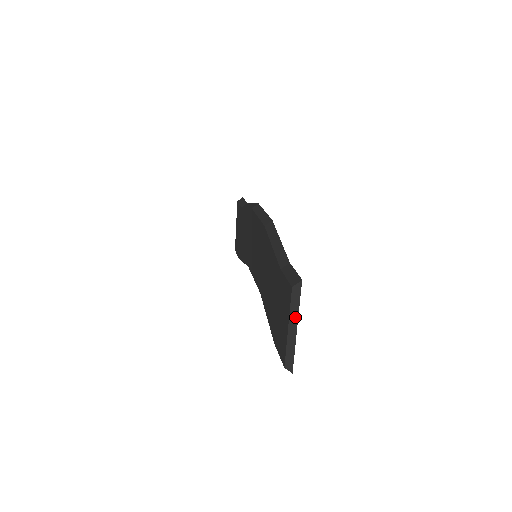
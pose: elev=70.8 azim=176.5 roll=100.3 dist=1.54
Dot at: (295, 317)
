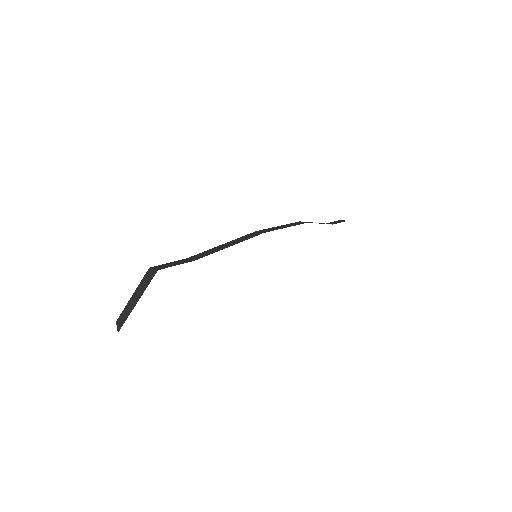
Dot at: (140, 293)
